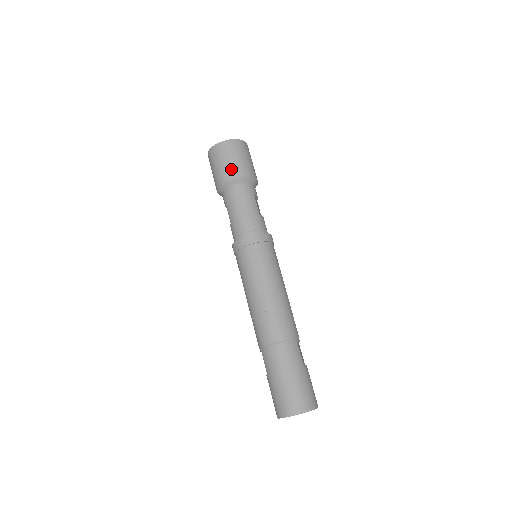
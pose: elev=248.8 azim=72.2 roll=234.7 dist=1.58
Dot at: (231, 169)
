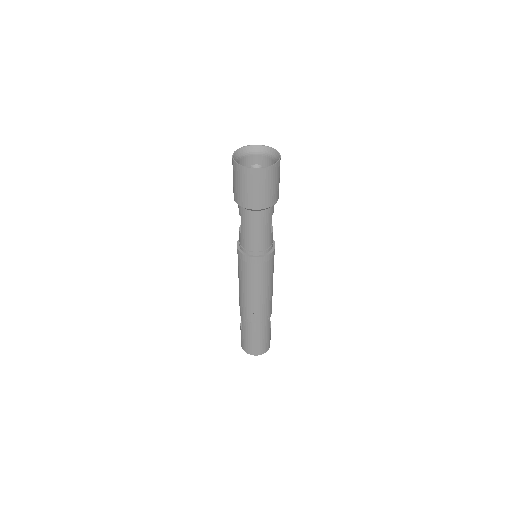
Dot at: (257, 200)
